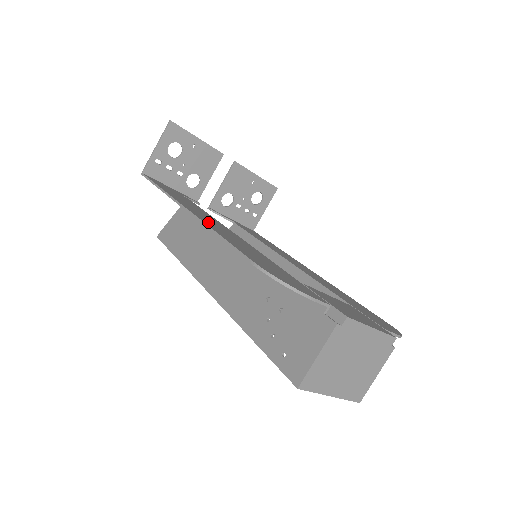
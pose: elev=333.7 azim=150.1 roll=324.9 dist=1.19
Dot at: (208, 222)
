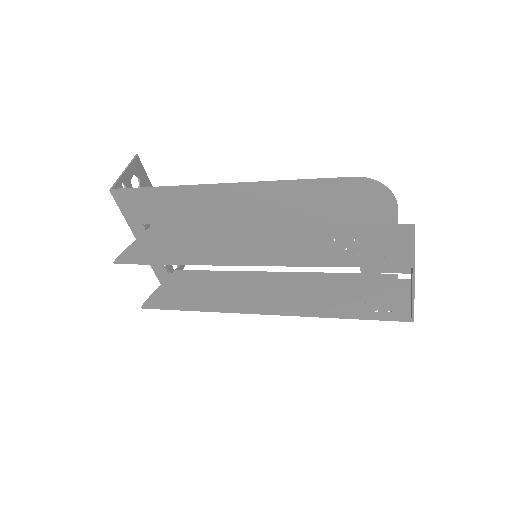
Dot at: (255, 192)
